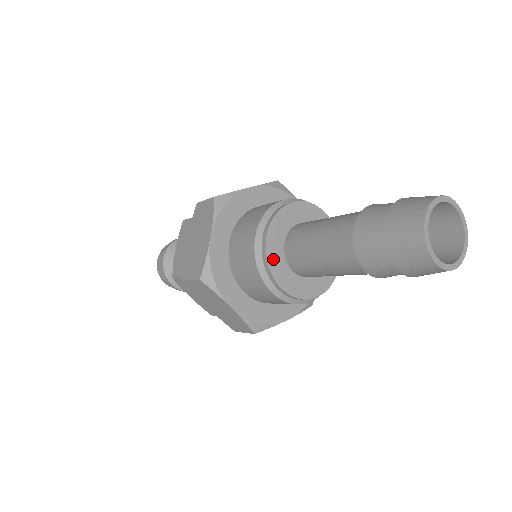
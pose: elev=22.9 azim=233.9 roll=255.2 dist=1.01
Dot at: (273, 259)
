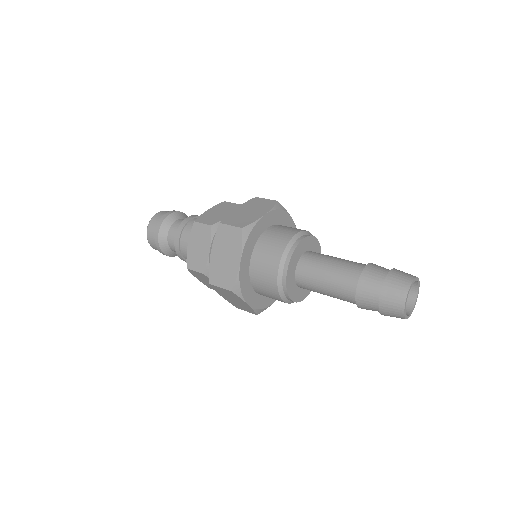
Dot at: (296, 253)
